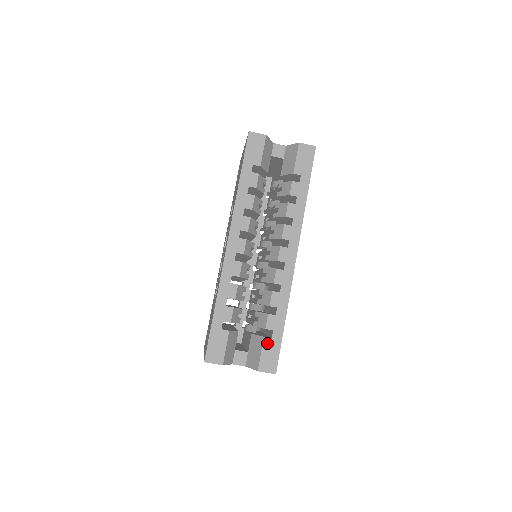
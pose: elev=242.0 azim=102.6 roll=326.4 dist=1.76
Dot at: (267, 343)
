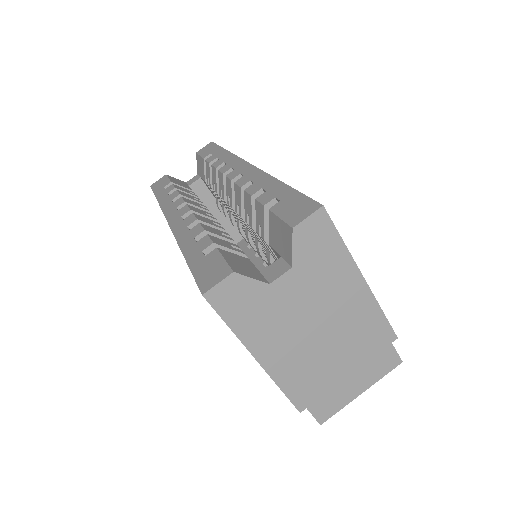
Dot at: (278, 208)
